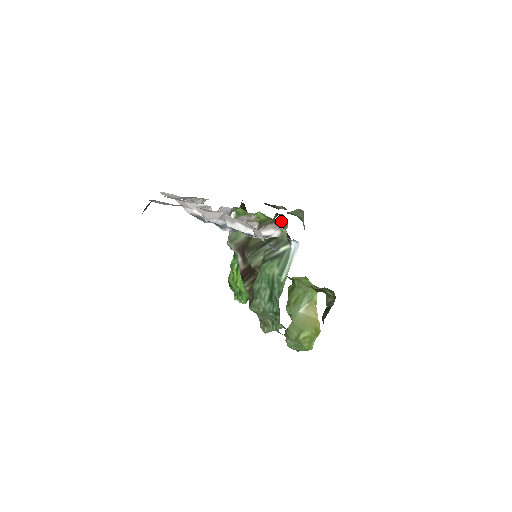
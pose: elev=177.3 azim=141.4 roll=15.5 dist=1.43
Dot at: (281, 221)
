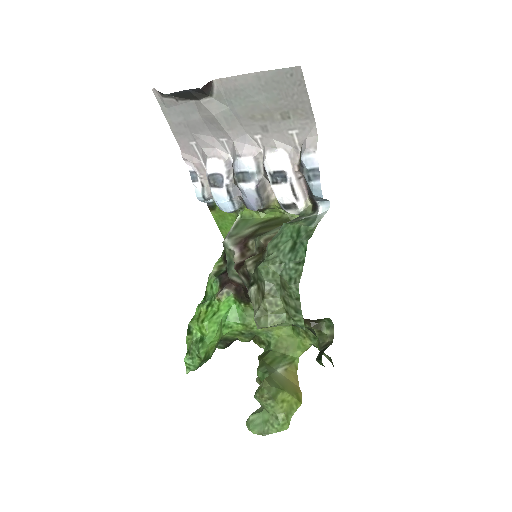
Dot at: (297, 215)
